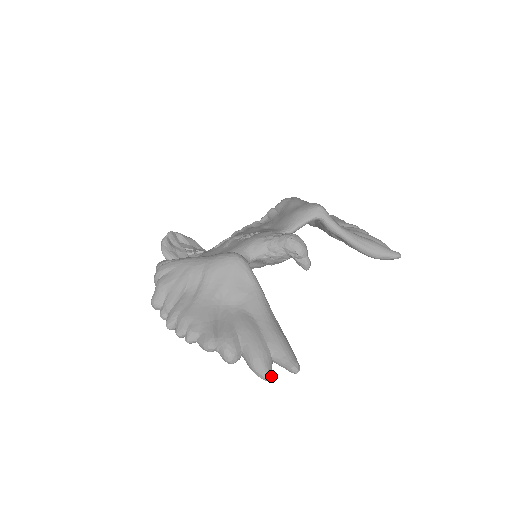
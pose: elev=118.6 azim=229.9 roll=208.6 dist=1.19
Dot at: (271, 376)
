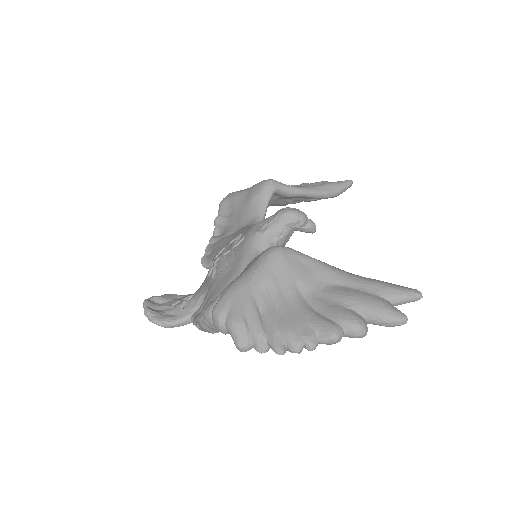
Dot at: (406, 316)
